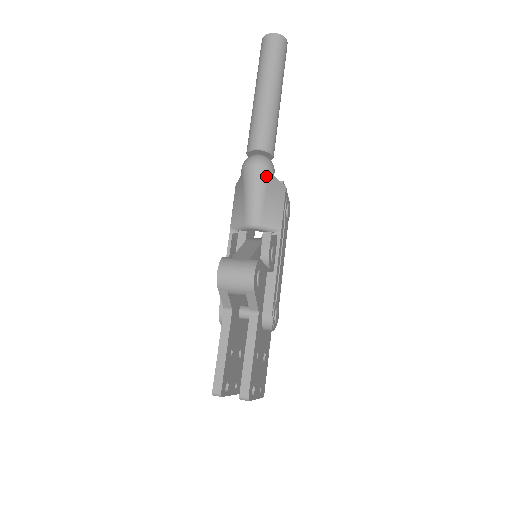
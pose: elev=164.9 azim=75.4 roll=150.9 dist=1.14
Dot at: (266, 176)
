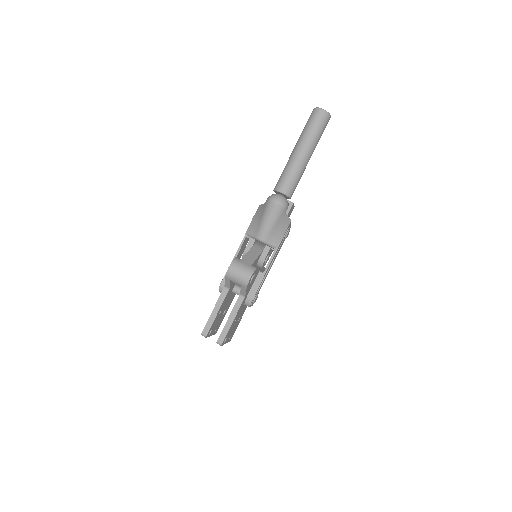
Dot at: (280, 213)
